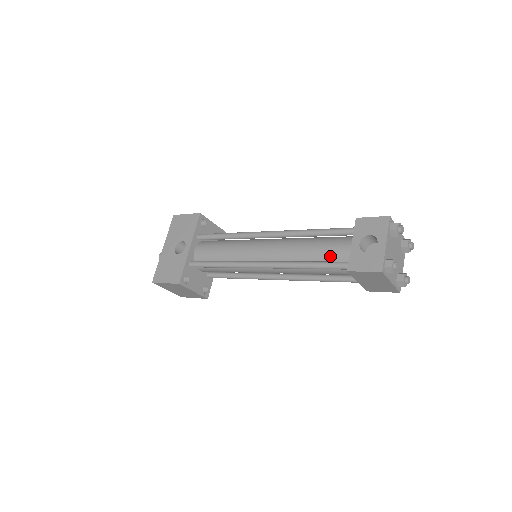
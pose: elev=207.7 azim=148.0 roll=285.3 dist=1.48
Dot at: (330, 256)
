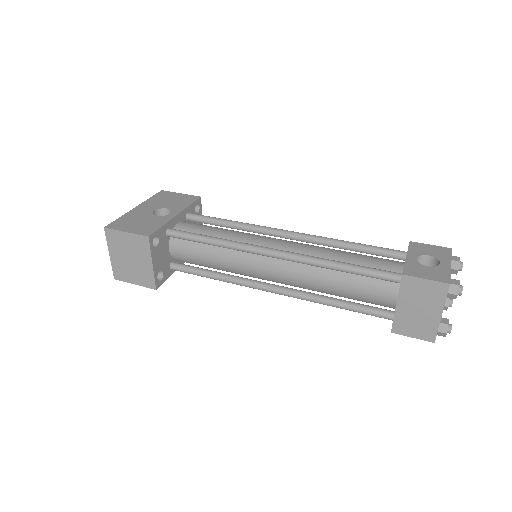
Dot at: (371, 266)
